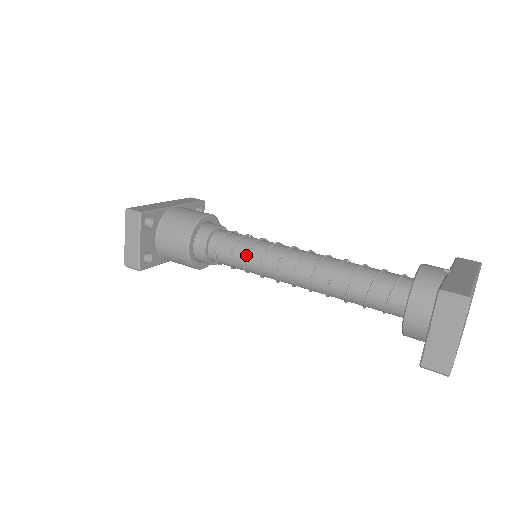
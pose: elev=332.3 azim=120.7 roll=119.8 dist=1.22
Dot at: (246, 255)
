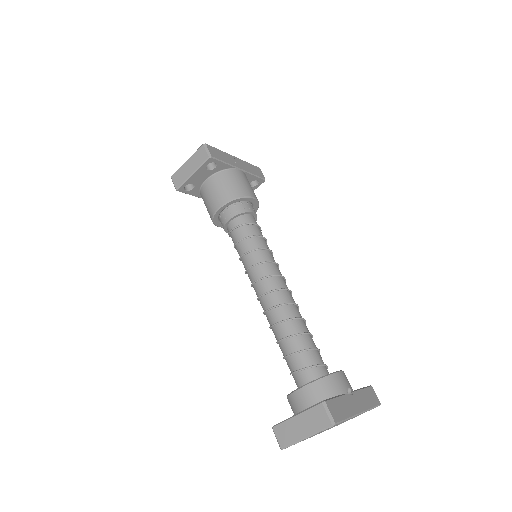
Dot at: (249, 251)
